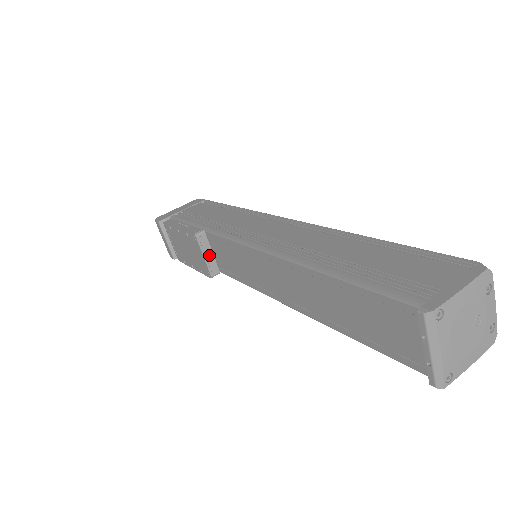
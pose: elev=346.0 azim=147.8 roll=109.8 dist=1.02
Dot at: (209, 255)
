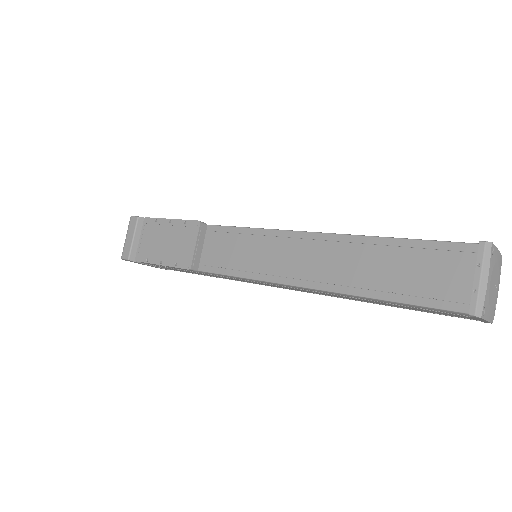
Dot at: (200, 247)
